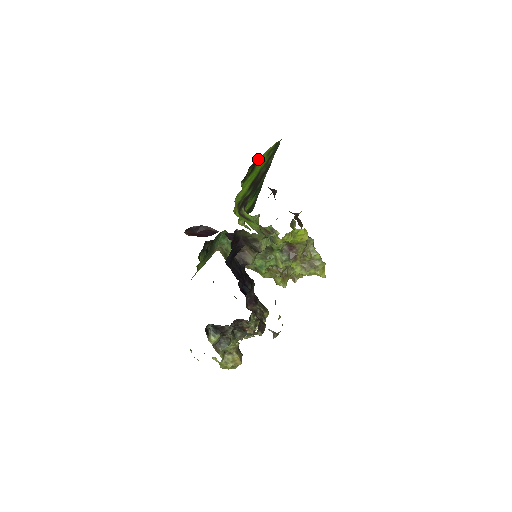
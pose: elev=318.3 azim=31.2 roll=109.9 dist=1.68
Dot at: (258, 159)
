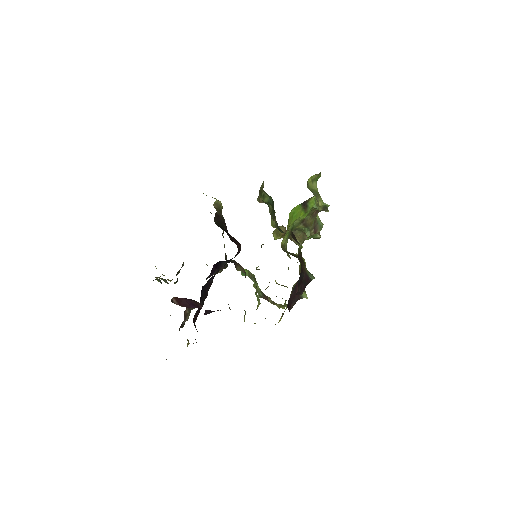
Dot at: occluded
